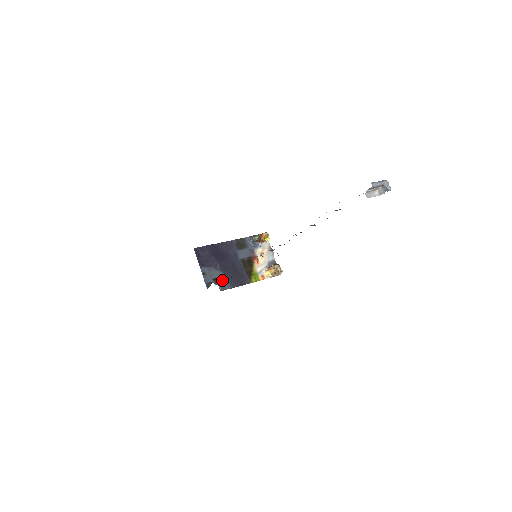
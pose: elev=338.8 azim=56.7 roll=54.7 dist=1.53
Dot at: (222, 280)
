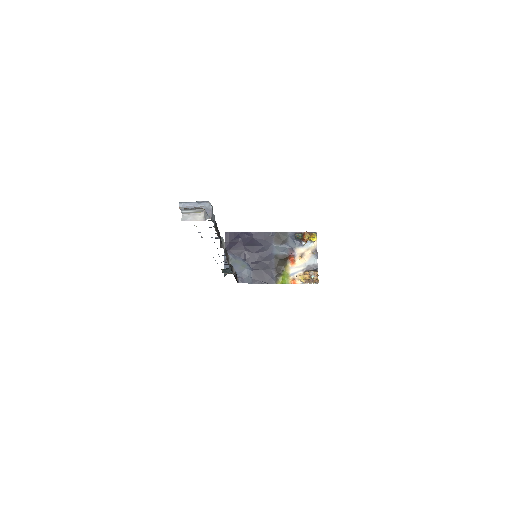
Dot at: (232, 272)
